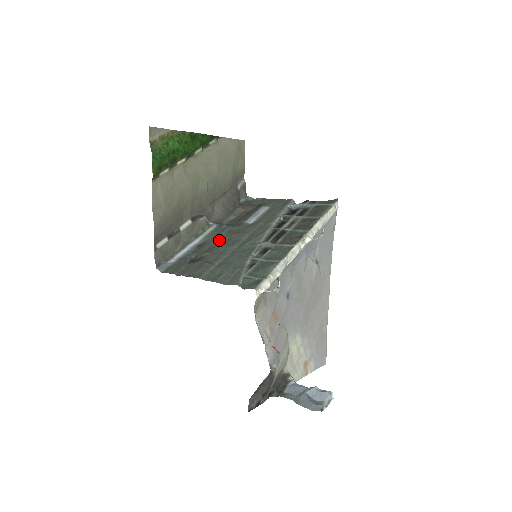
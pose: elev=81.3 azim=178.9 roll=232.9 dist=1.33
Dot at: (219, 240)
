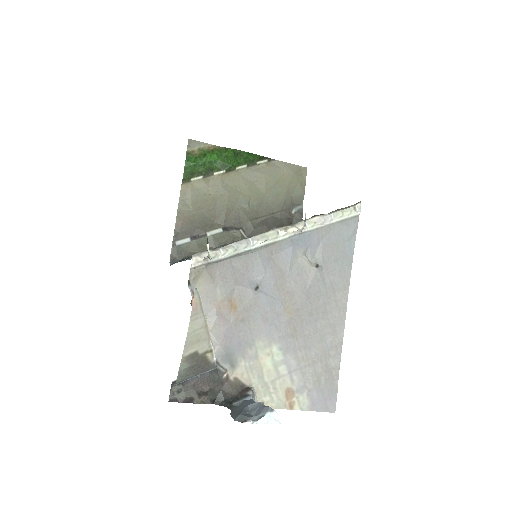
Dot at: occluded
